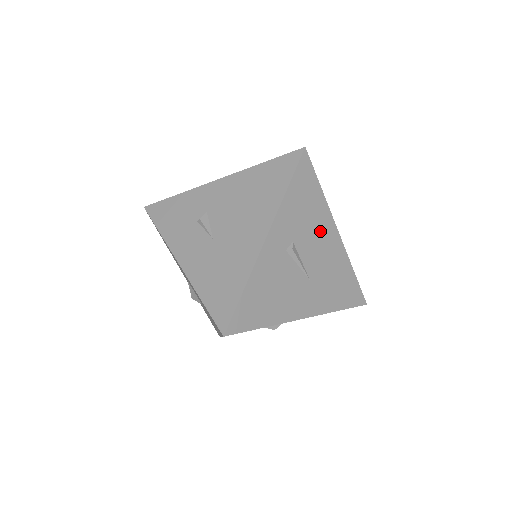
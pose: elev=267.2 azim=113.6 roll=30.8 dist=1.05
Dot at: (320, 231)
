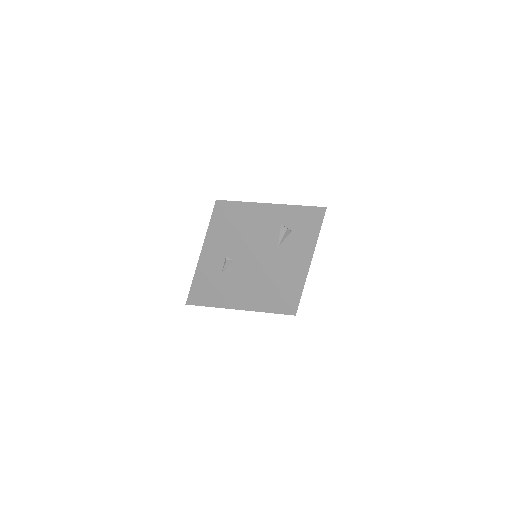
Dot at: occluded
